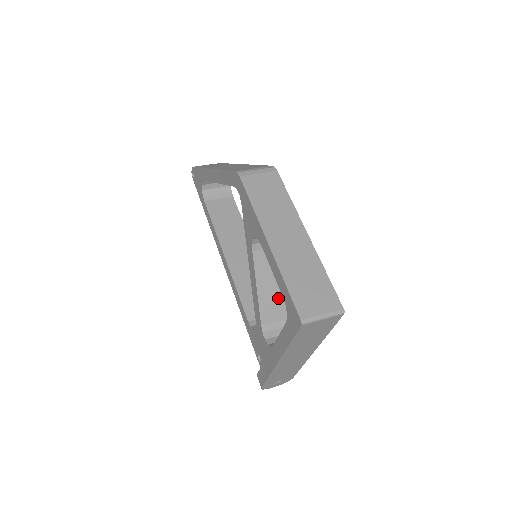
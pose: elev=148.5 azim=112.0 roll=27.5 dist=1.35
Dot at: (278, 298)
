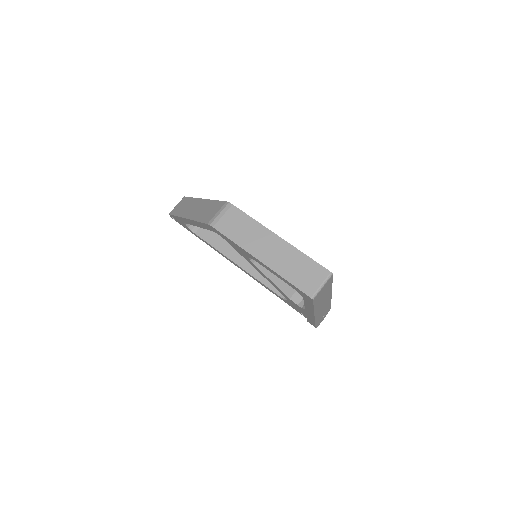
Dot at: occluded
